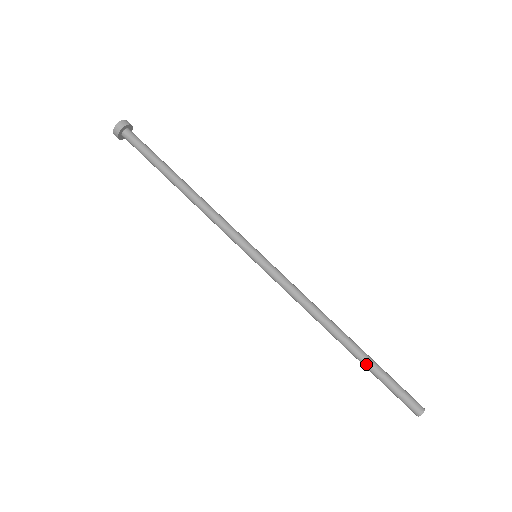
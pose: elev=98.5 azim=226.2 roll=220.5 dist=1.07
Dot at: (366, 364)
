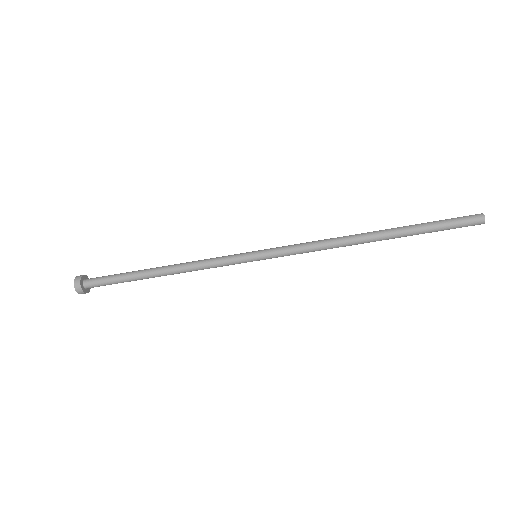
Dot at: occluded
